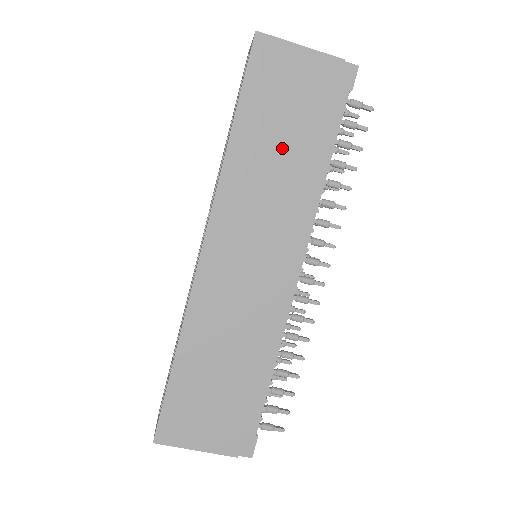
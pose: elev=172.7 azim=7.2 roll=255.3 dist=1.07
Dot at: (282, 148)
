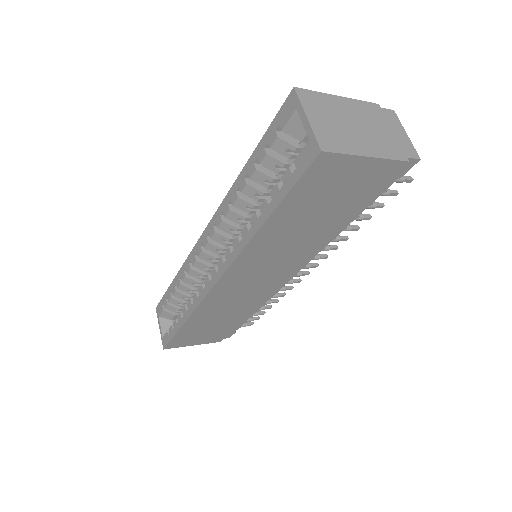
Dot at: (310, 227)
